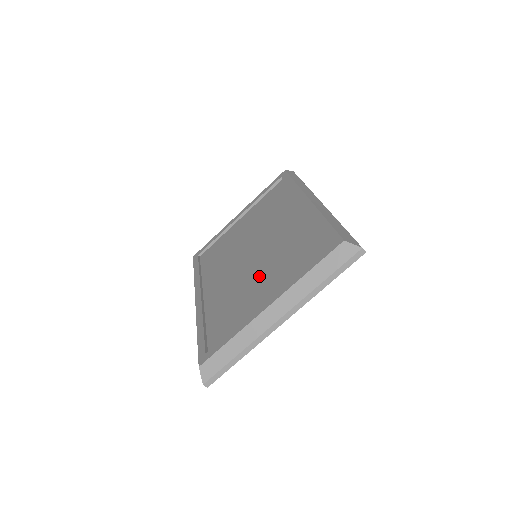
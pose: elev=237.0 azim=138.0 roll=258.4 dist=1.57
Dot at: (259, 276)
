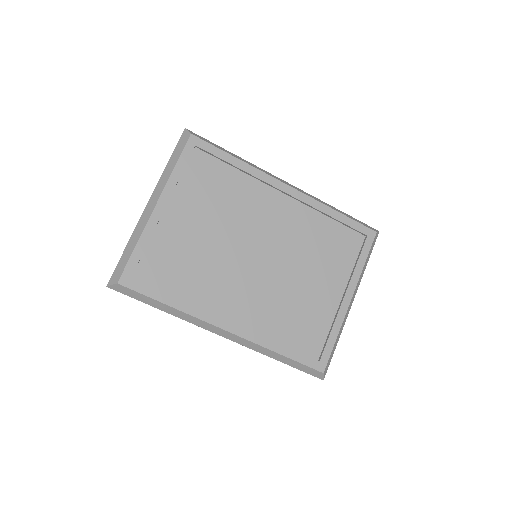
Dot at: (303, 278)
